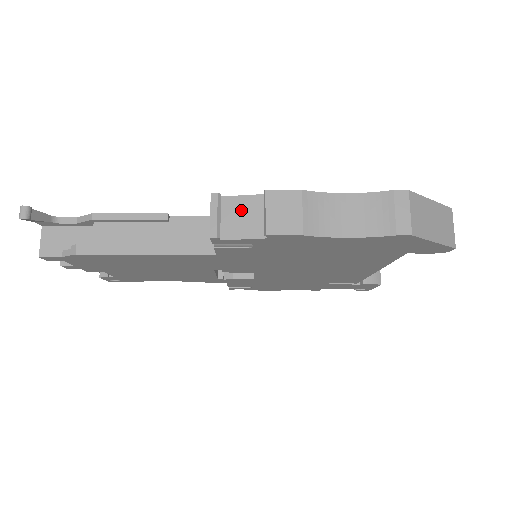
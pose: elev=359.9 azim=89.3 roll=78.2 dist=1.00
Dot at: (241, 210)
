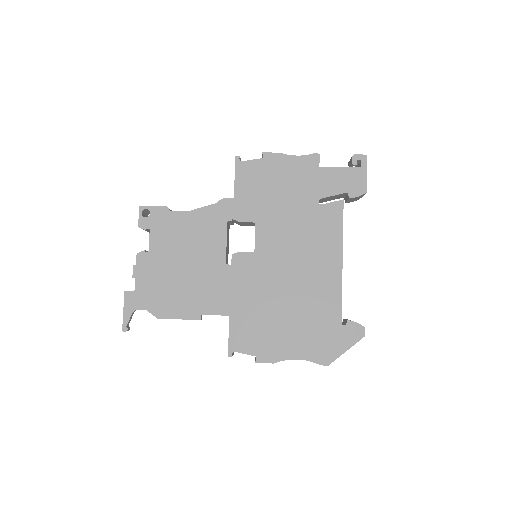
Dot at: occluded
